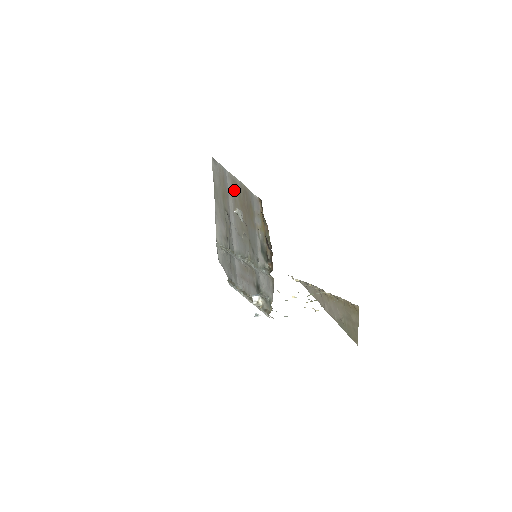
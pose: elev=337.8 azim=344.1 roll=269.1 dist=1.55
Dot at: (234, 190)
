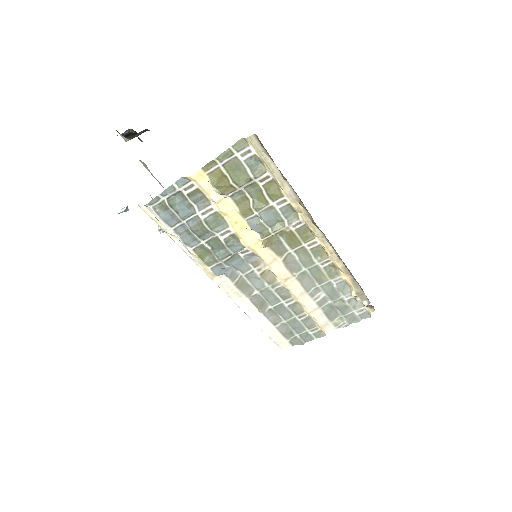
Dot at: occluded
